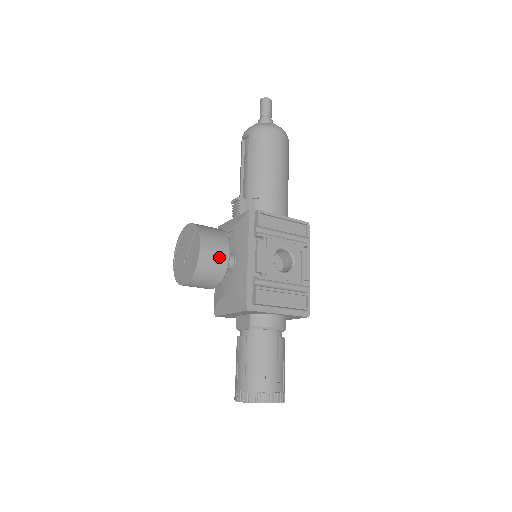
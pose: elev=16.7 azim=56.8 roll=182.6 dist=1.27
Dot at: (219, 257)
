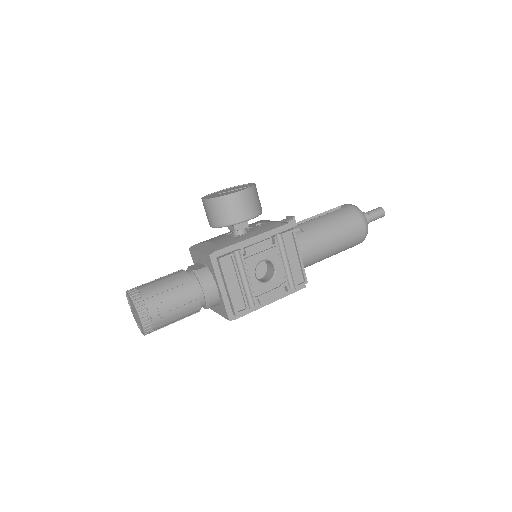
Dot at: (240, 211)
